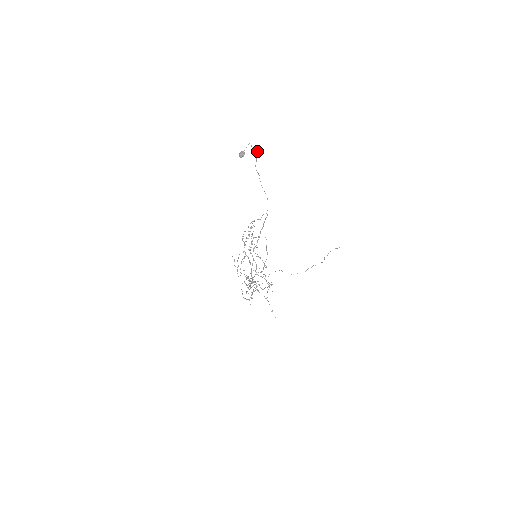
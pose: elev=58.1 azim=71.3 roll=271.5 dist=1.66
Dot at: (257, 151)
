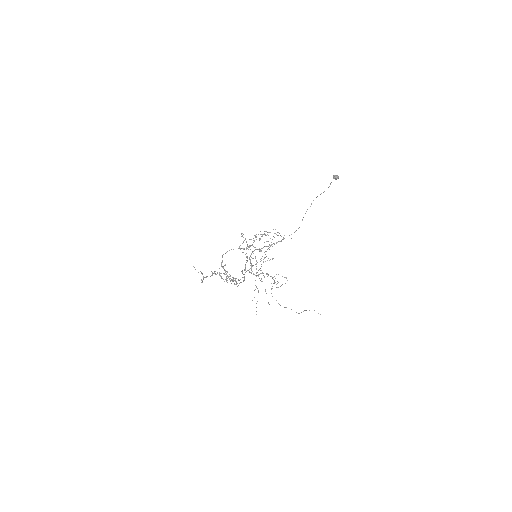
Dot at: occluded
